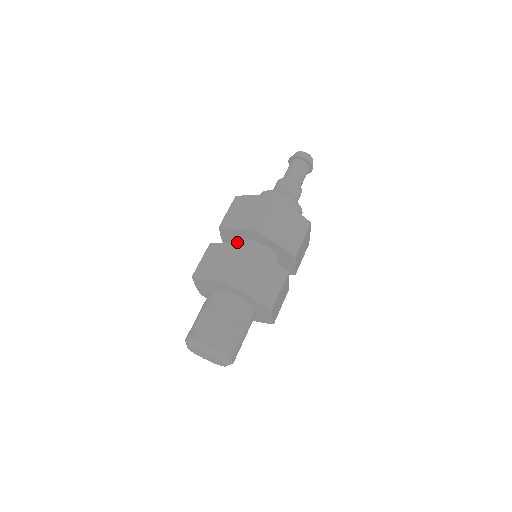
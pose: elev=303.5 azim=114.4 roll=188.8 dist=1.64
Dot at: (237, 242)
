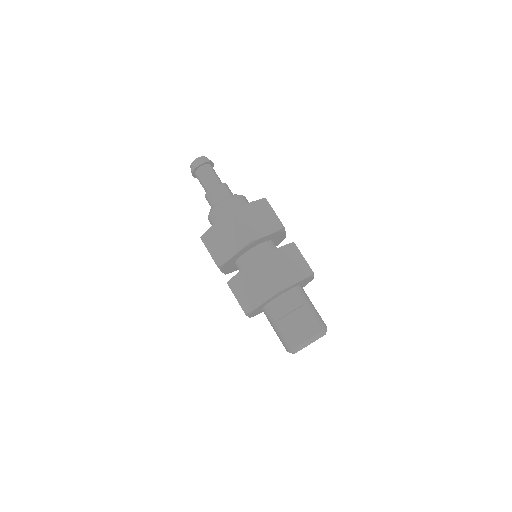
Dot at: (239, 262)
